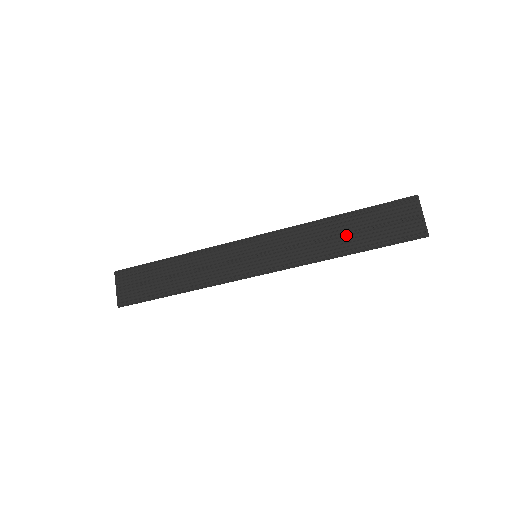
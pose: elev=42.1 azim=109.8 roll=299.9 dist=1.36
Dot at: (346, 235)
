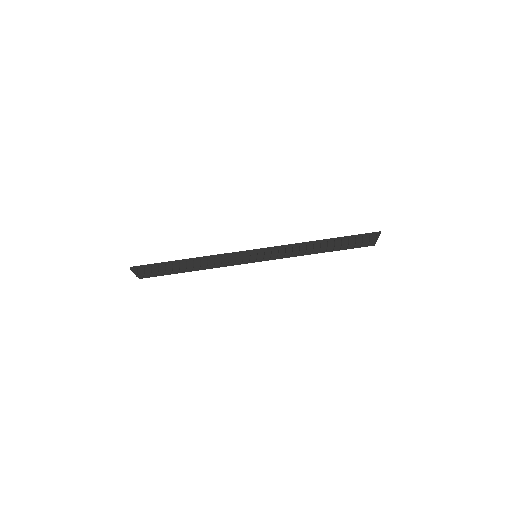
Dot at: (324, 245)
